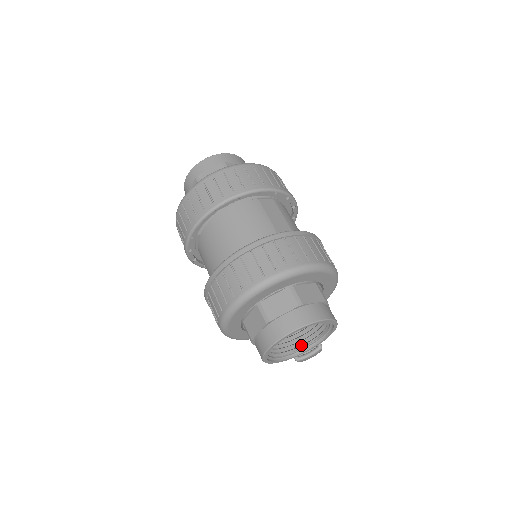
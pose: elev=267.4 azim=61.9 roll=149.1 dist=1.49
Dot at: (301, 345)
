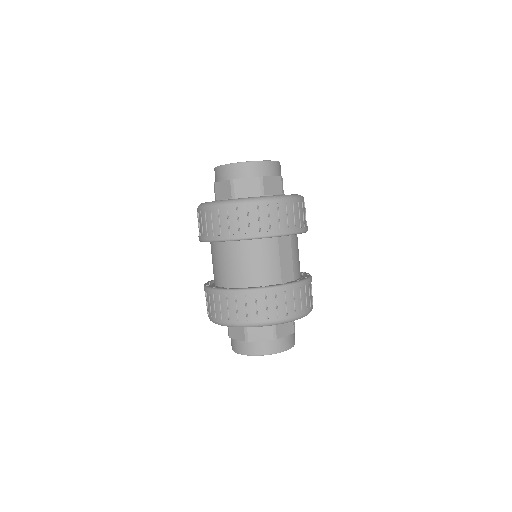
Dot at: occluded
